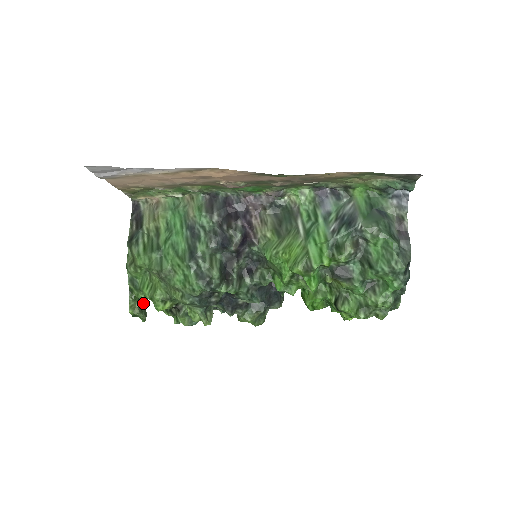
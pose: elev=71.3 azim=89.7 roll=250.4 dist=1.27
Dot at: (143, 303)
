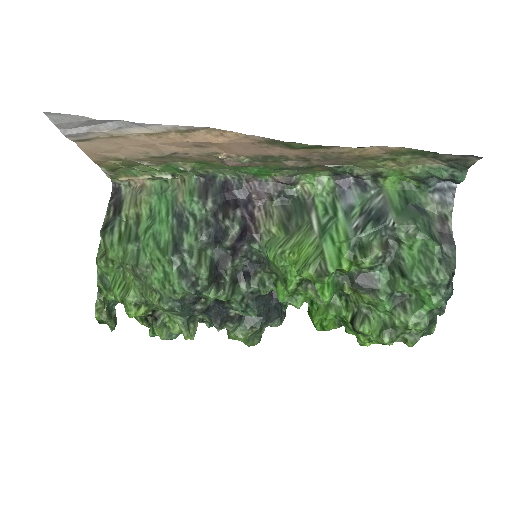
Dot at: (114, 308)
